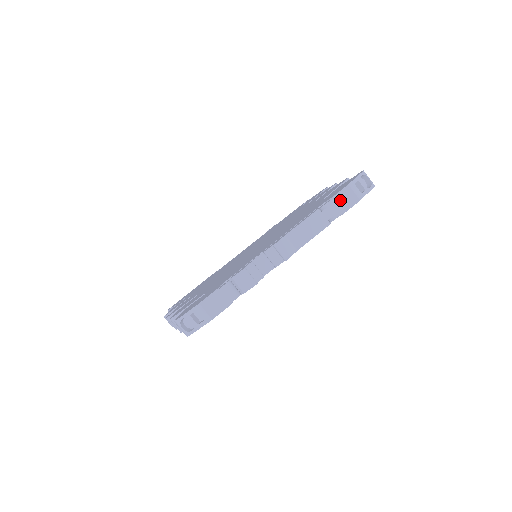
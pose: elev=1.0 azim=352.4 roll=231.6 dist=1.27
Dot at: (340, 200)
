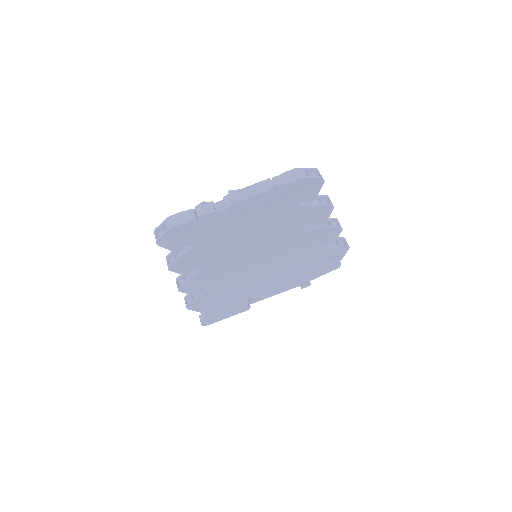
Dot at: (287, 176)
